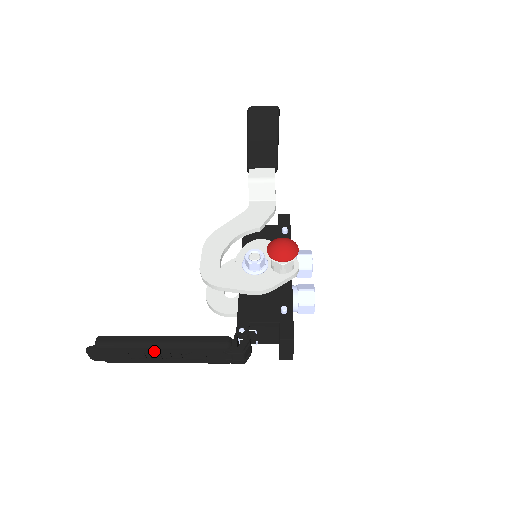
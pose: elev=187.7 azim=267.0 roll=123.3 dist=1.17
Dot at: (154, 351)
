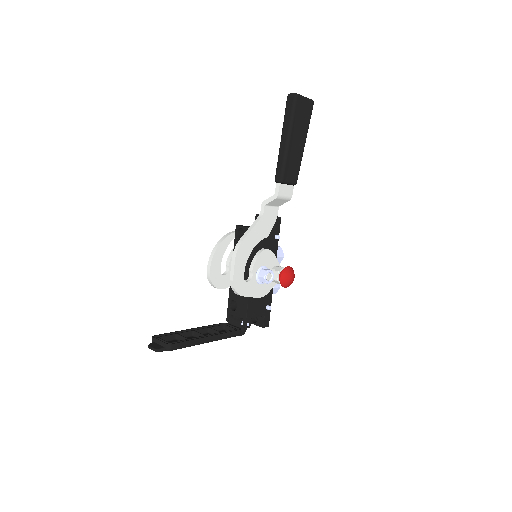
Dot at: occluded
